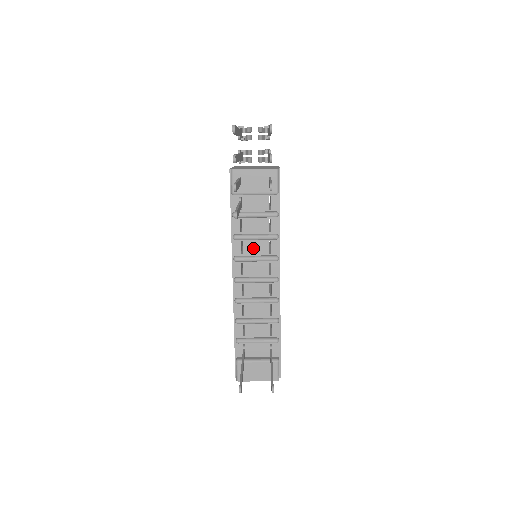
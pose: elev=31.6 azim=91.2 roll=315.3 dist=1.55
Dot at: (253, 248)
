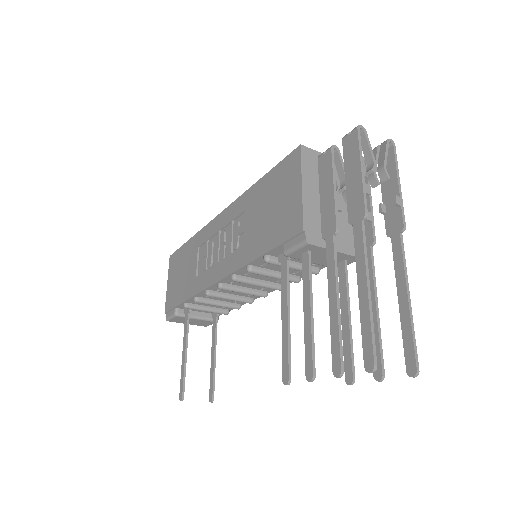
Dot at: (262, 276)
